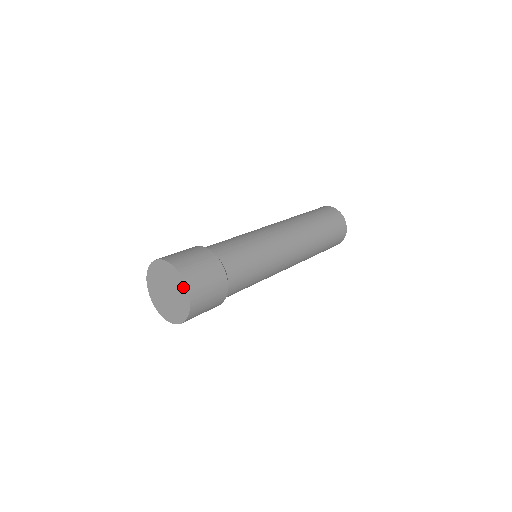
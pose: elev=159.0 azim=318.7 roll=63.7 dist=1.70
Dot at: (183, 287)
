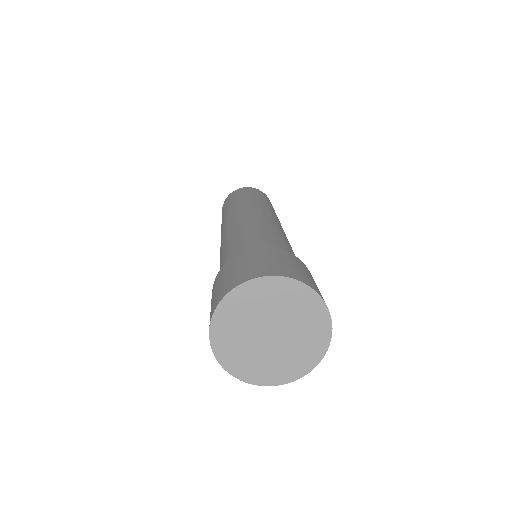
Dot at: (318, 309)
